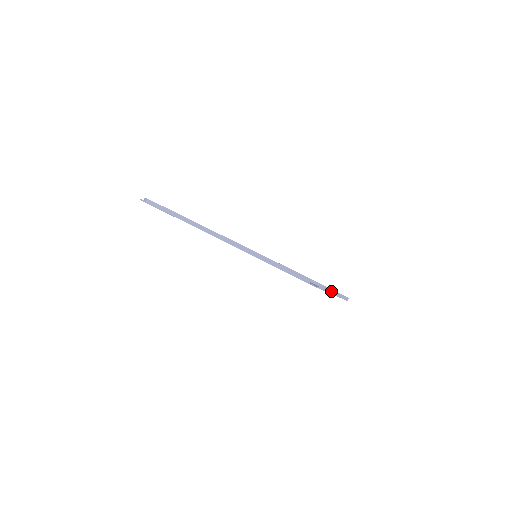
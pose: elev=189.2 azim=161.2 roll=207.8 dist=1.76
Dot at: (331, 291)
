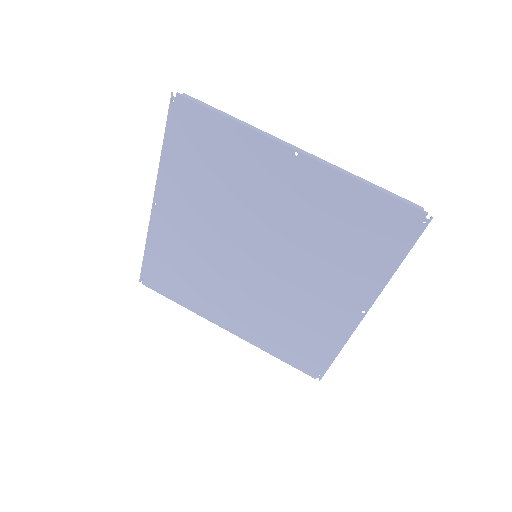
Dot at: (388, 280)
